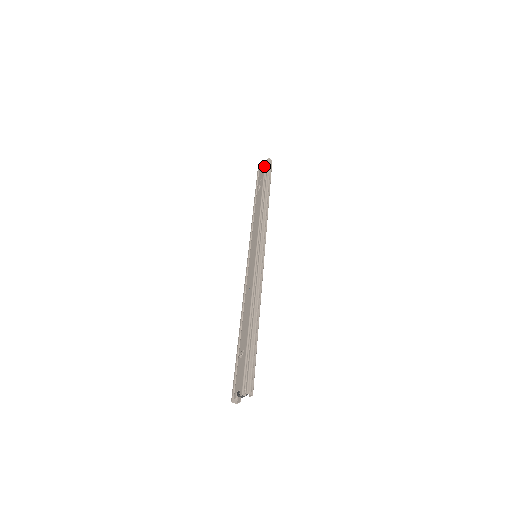
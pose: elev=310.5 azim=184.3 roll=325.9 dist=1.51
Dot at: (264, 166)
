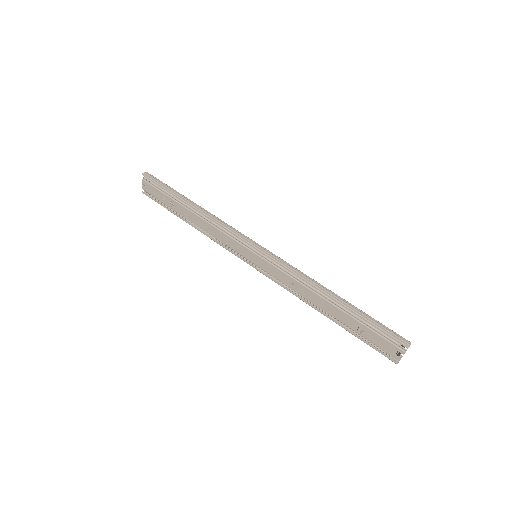
Dot at: (148, 184)
